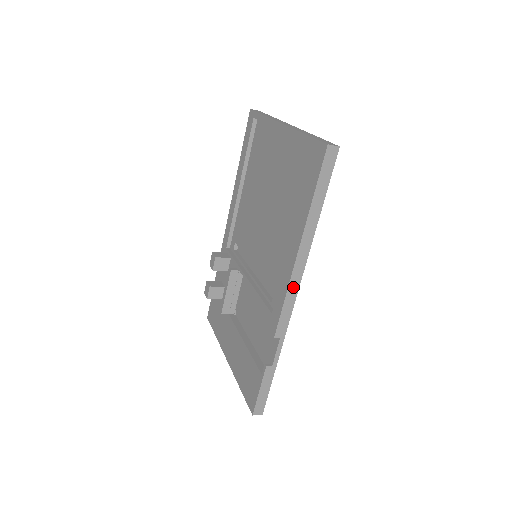
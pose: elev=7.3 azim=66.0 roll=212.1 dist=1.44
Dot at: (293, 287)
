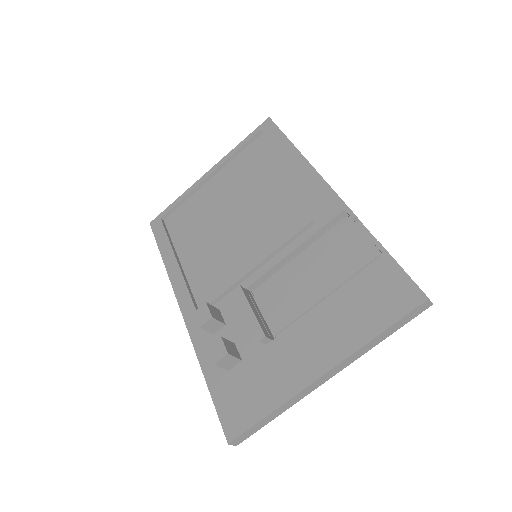
Dot at: occluded
